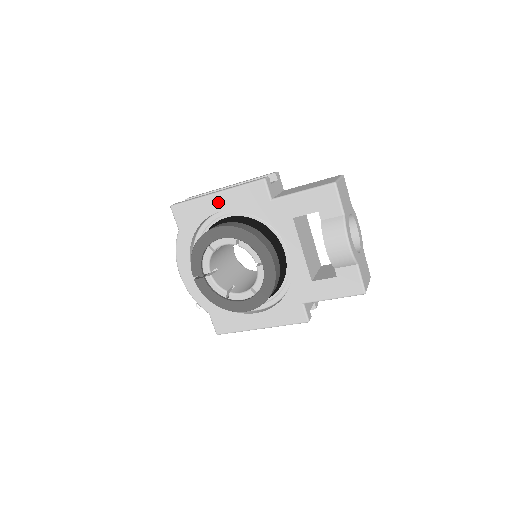
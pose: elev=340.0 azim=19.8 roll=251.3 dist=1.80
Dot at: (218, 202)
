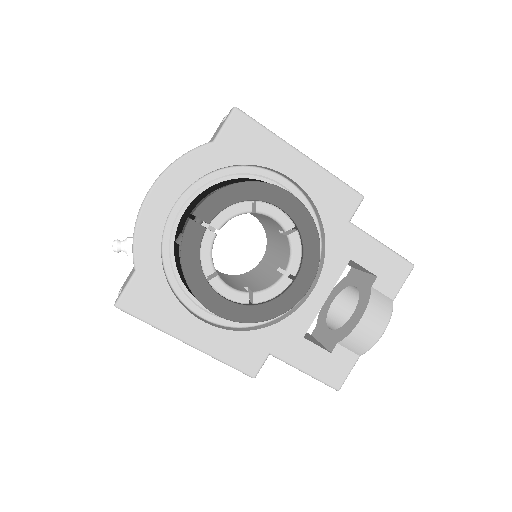
Dot at: (296, 165)
